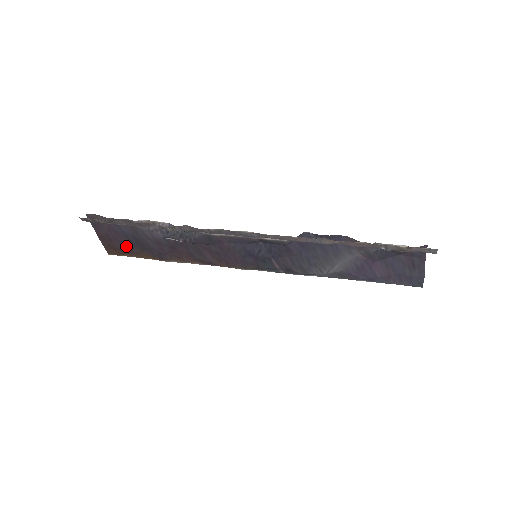
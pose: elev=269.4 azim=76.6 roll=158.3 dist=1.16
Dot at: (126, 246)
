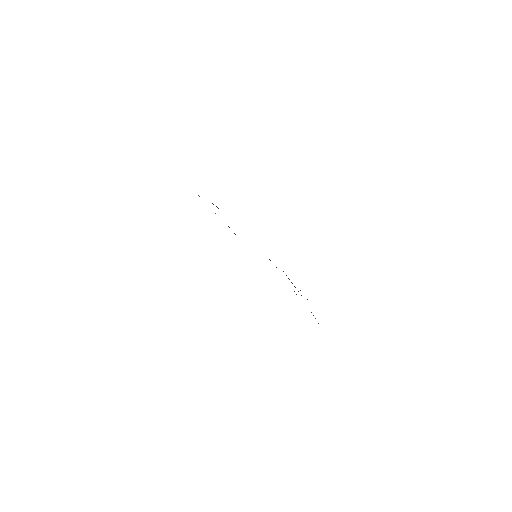
Dot at: occluded
